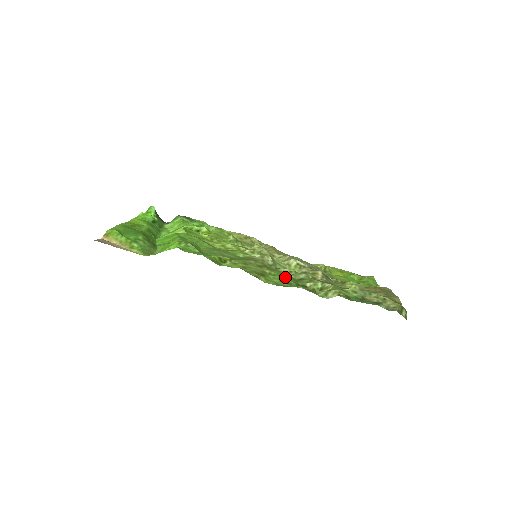
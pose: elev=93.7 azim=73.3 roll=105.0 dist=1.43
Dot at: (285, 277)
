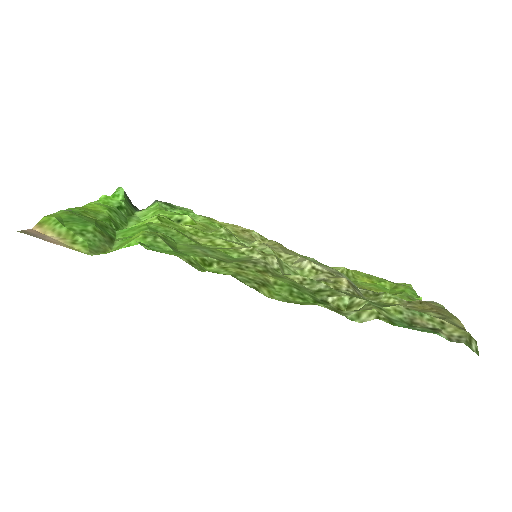
Dot at: (297, 288)
